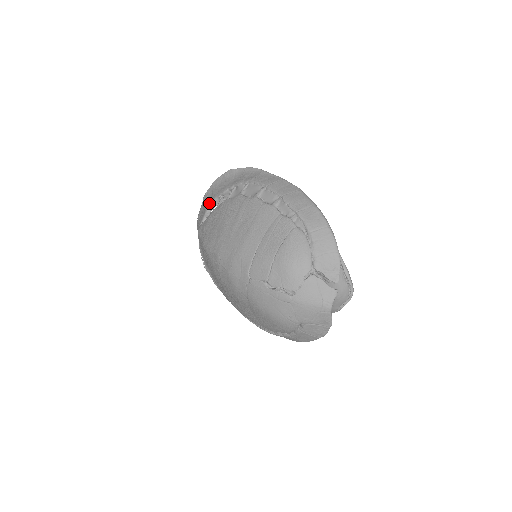
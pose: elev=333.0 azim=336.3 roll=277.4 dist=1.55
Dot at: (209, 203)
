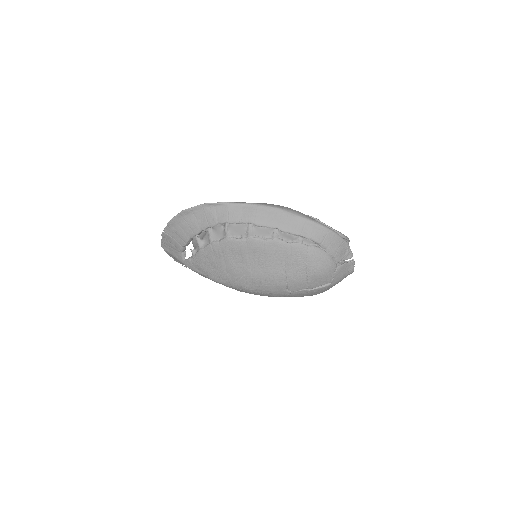
Dot at: (181, 243)
